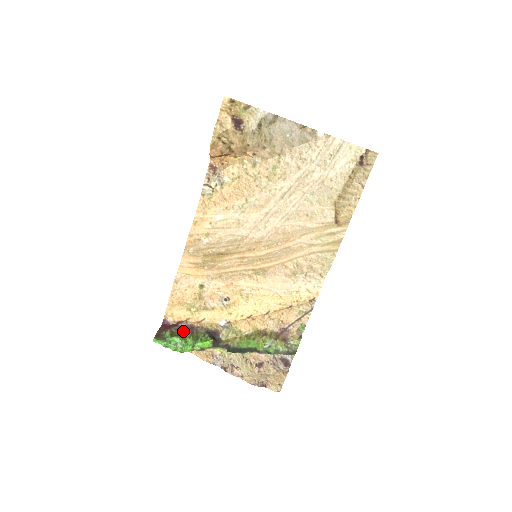
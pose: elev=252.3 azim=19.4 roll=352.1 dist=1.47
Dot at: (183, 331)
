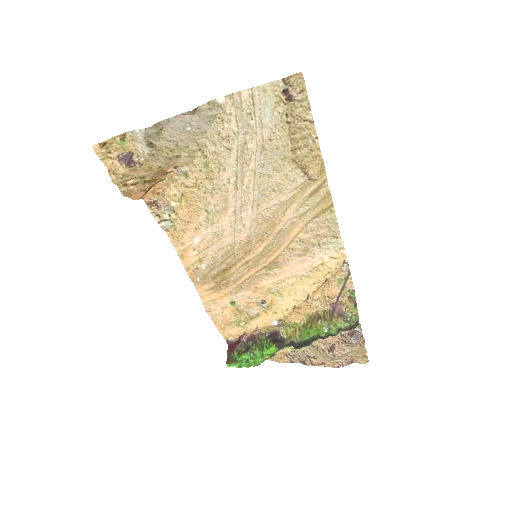
Dot at: (247, 345)
